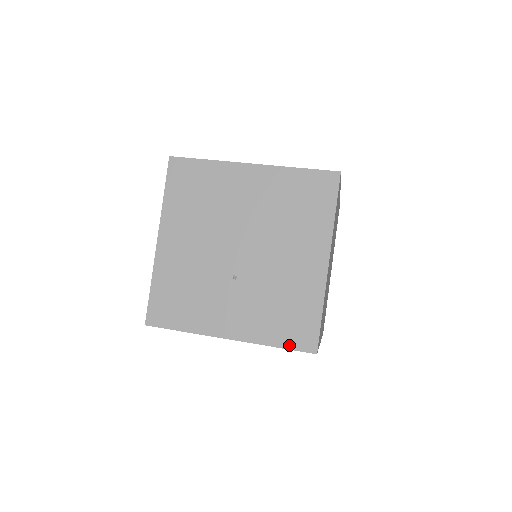
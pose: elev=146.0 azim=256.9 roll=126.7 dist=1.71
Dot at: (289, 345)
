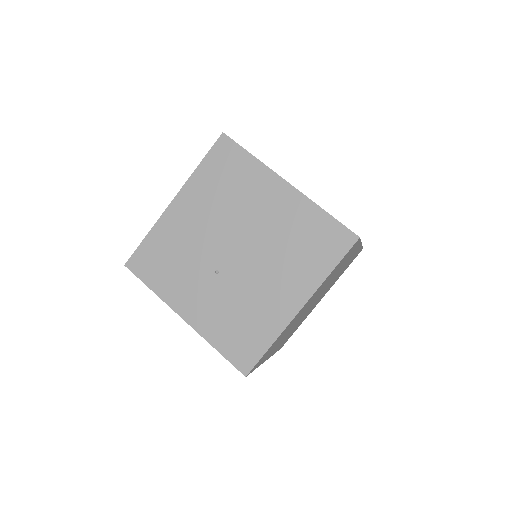
Dot at: (228, 355)
